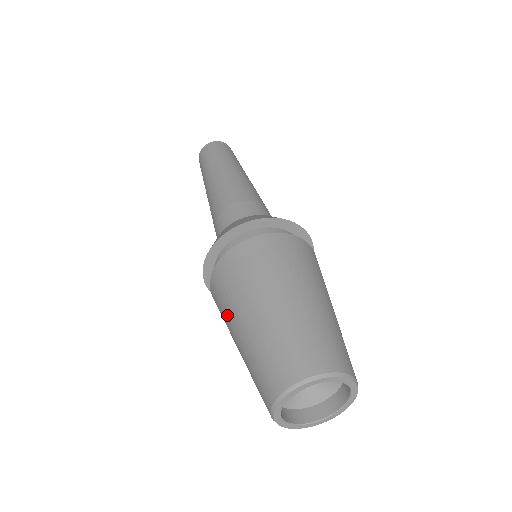
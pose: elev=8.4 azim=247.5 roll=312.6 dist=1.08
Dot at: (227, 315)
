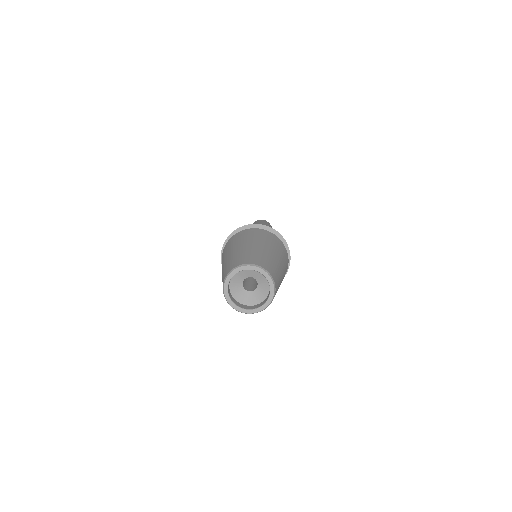
Dot at: occluded
